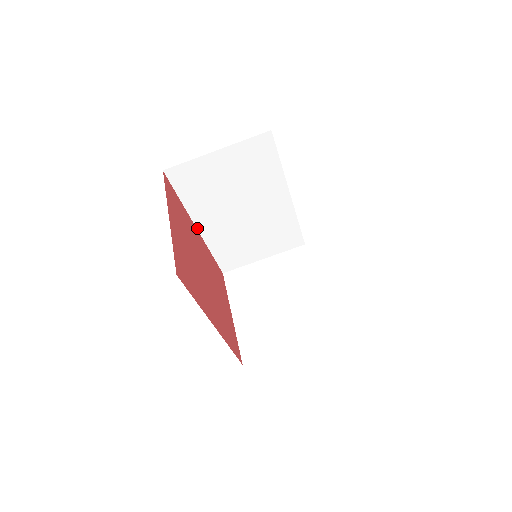
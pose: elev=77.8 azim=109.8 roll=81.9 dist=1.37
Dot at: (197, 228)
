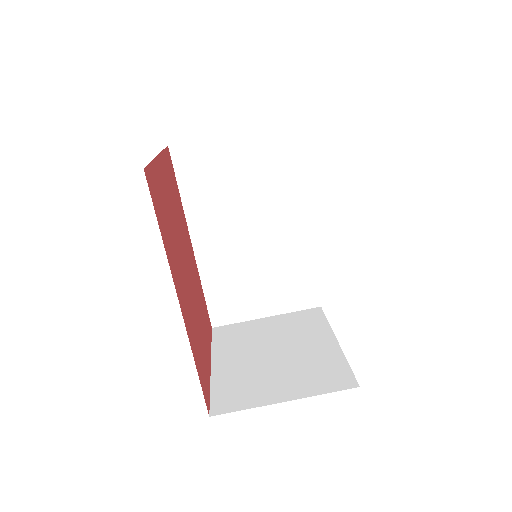
Dot at: (192, 242)
